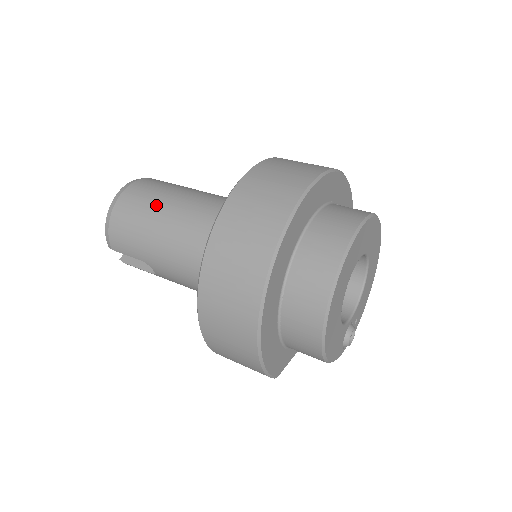
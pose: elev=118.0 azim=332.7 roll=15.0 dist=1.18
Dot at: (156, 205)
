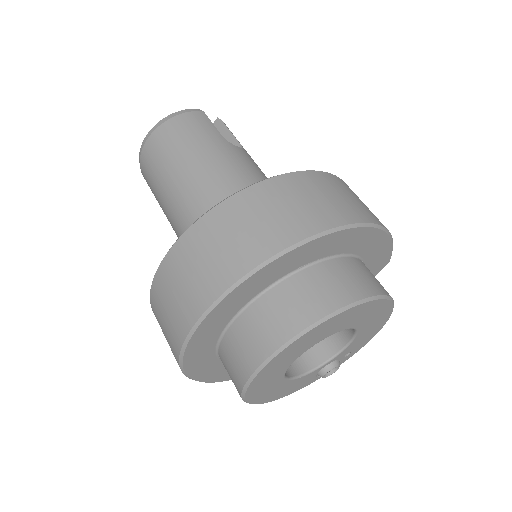
Dot at: (165, 175)
